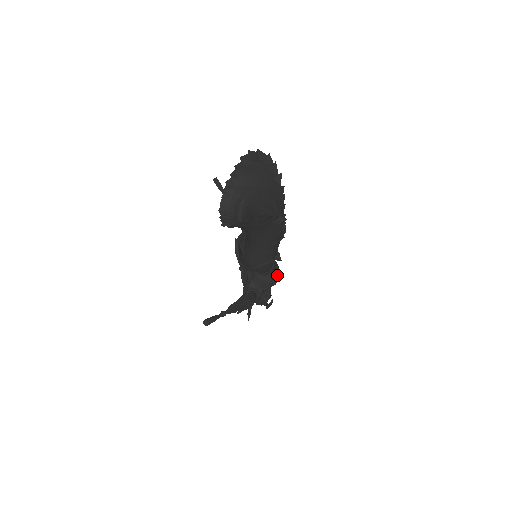
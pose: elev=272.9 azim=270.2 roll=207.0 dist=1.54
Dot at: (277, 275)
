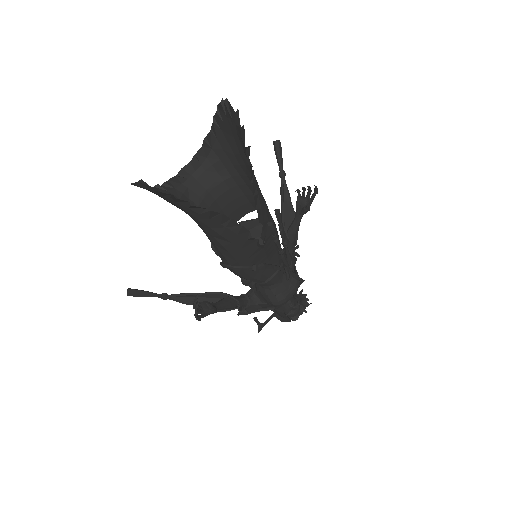
Dot at: (282, 296)
